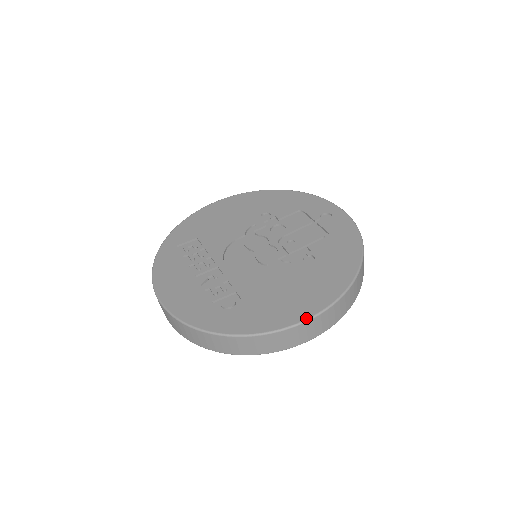
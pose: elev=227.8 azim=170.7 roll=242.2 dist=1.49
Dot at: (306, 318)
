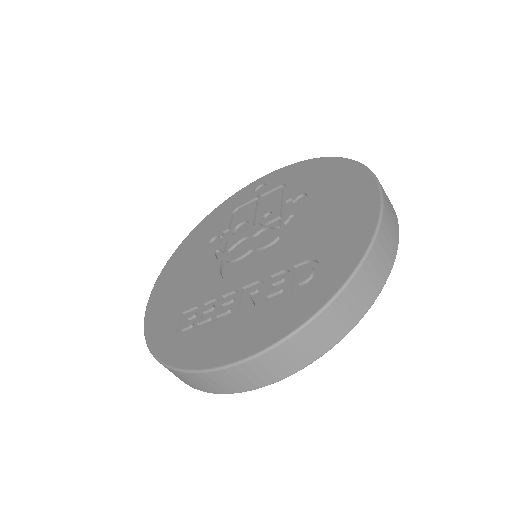
Dot at: (378, 195)
